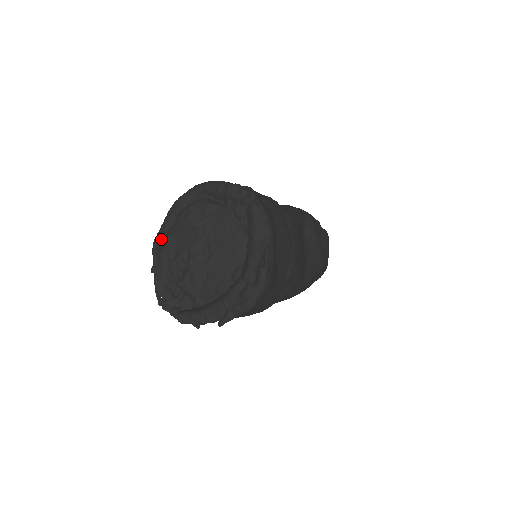
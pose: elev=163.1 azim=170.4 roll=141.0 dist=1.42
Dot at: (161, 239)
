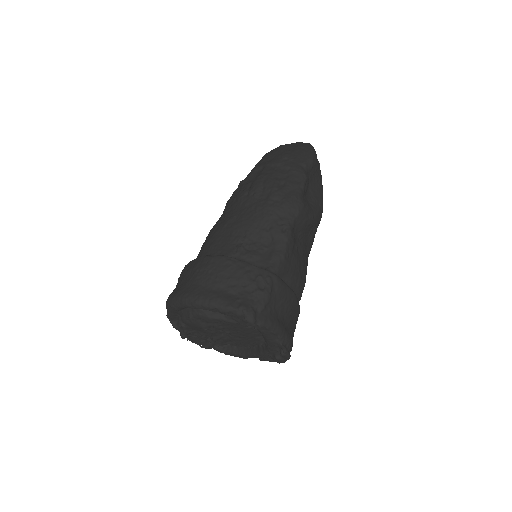
Dot at: (174, 320)
